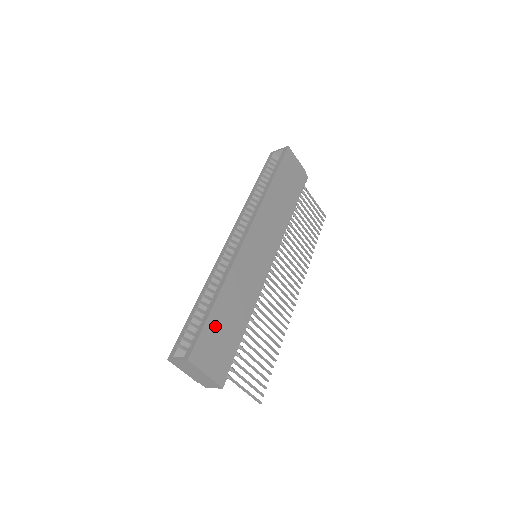
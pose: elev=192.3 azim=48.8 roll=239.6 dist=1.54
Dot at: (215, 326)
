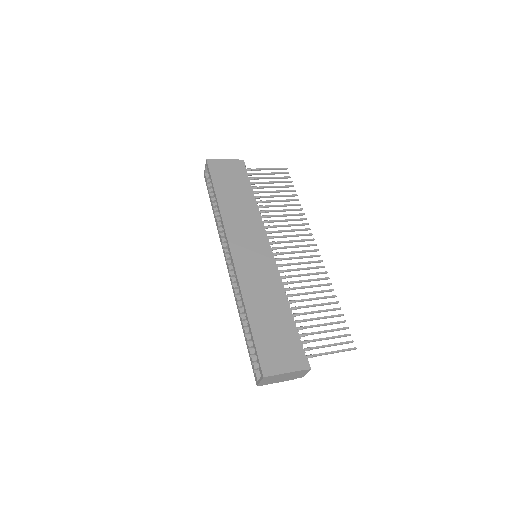
Dot at: (264, 336)
